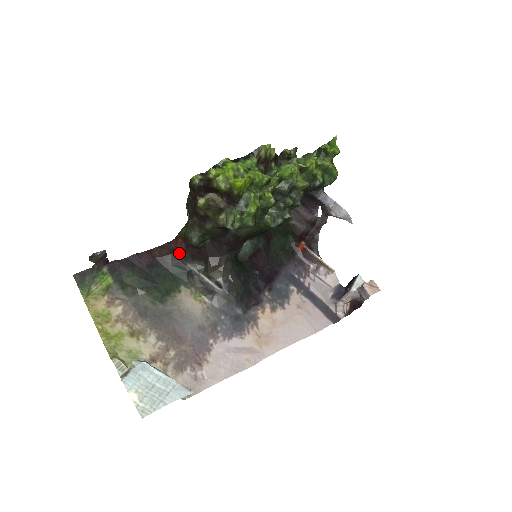
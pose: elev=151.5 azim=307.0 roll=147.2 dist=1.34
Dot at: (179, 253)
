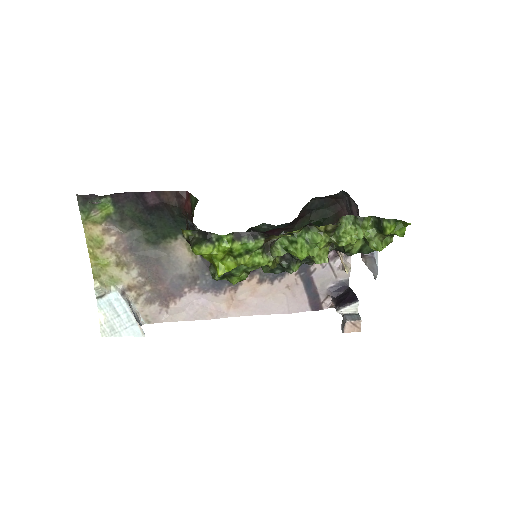
Dot at: (185, 212)
